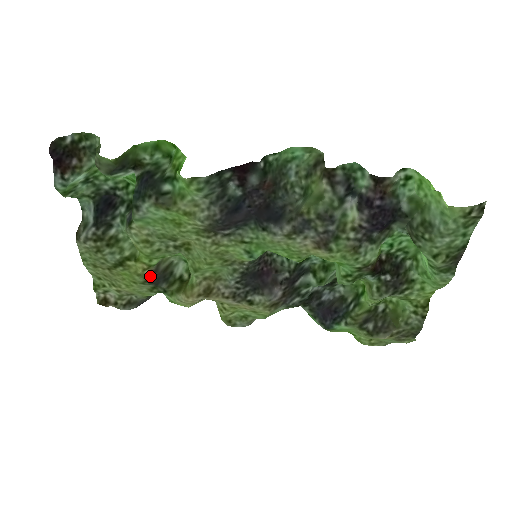
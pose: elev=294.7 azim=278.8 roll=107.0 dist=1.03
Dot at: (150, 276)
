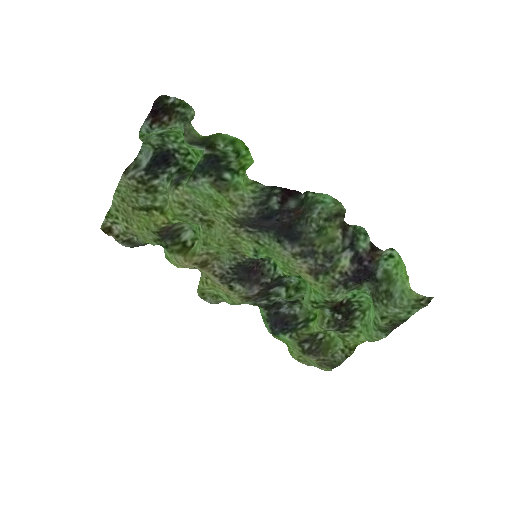
Dot at: (163, 230)
